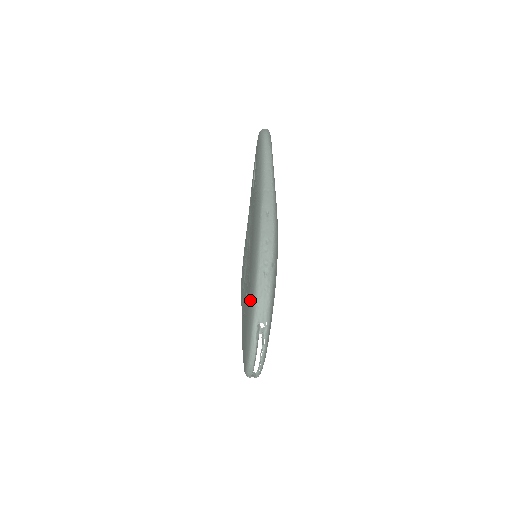
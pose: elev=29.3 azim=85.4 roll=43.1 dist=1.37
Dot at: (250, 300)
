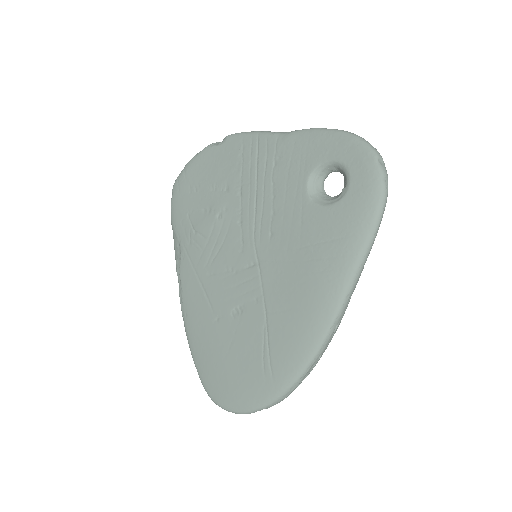
Dot at: (267, 385)
